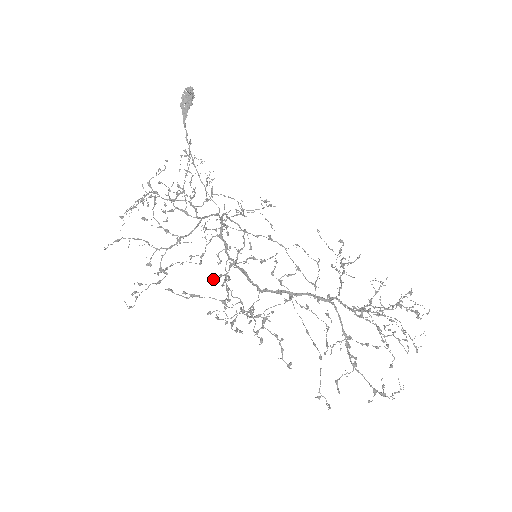
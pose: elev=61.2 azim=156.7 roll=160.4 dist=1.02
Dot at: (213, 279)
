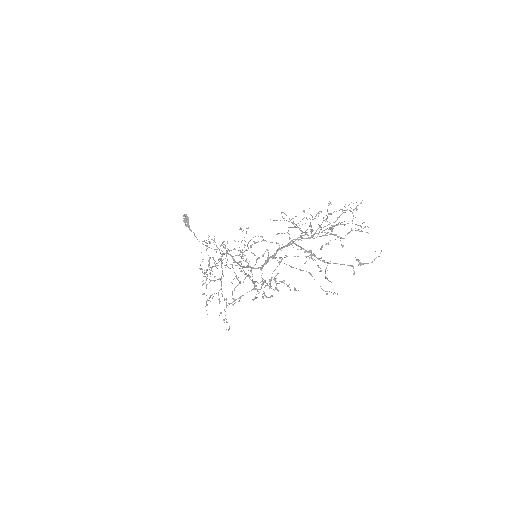
Dot at: occluded
